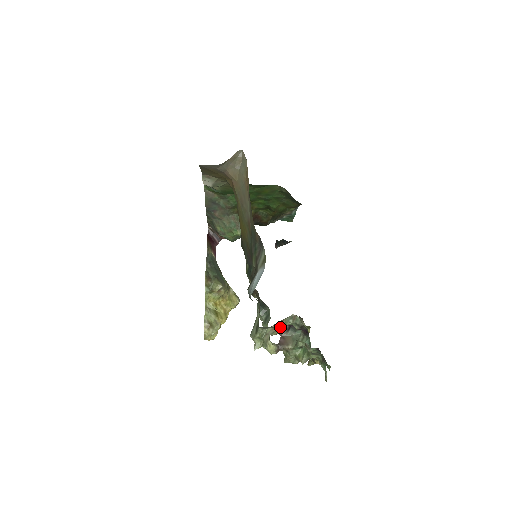
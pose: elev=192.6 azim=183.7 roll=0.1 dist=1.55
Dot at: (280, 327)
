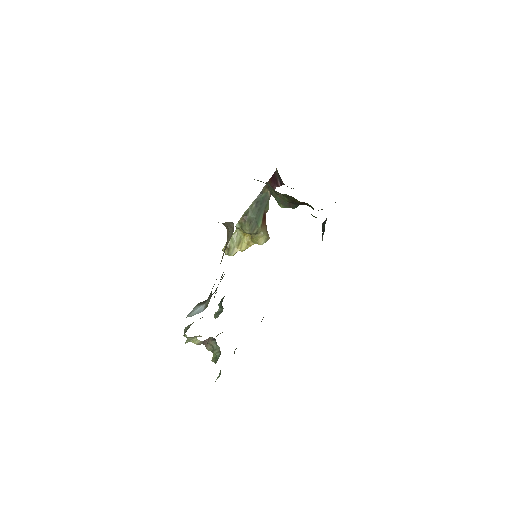
Dot at: occluded
